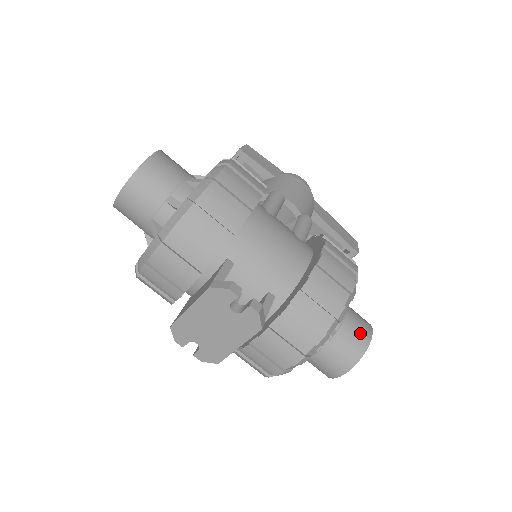
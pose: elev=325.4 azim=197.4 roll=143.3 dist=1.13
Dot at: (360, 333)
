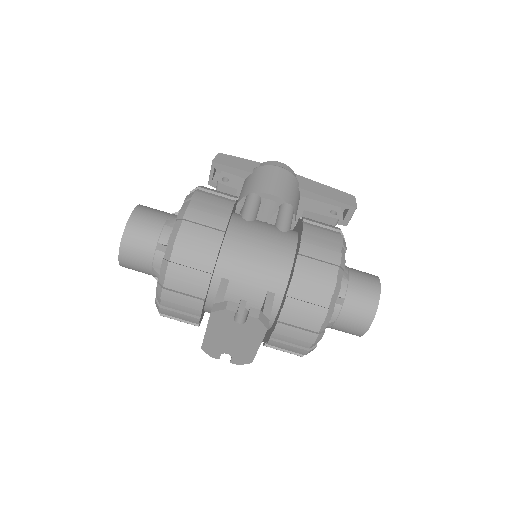
Dot at: (367, 291)
